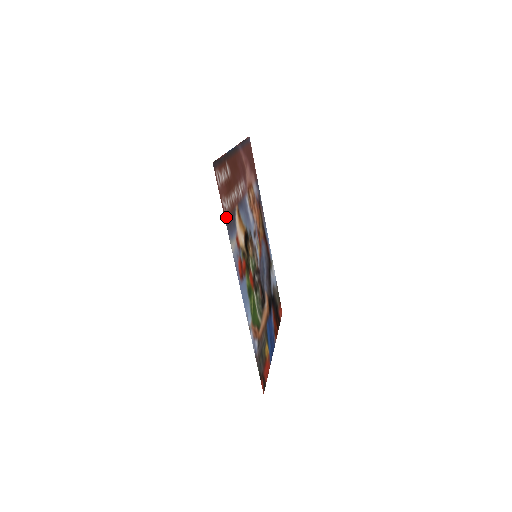
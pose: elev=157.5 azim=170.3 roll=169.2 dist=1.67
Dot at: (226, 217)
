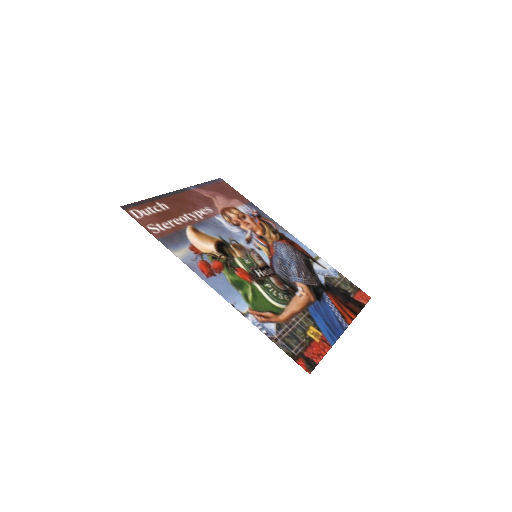
Dot at: (159, 236)
